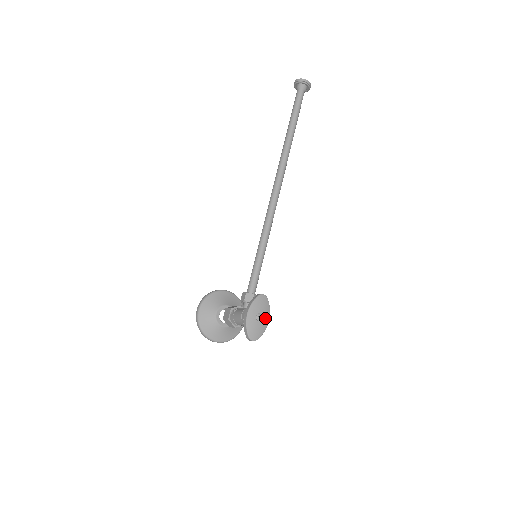
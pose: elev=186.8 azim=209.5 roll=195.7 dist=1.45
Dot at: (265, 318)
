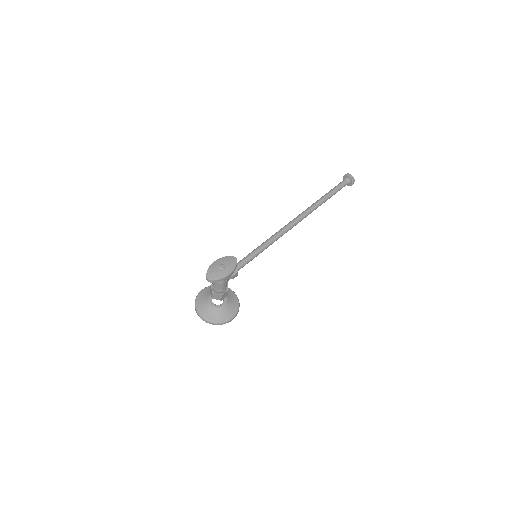
Dot at: (227, 270)
